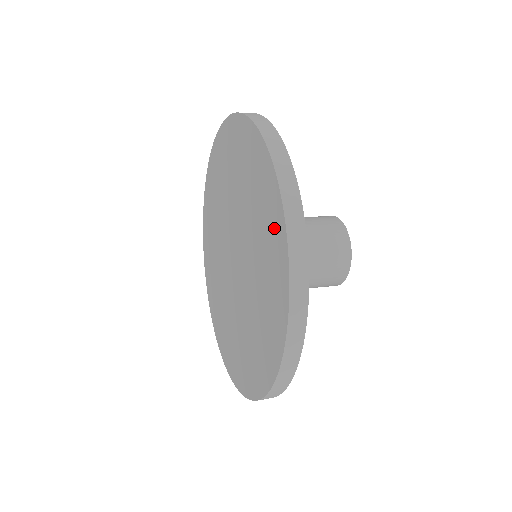
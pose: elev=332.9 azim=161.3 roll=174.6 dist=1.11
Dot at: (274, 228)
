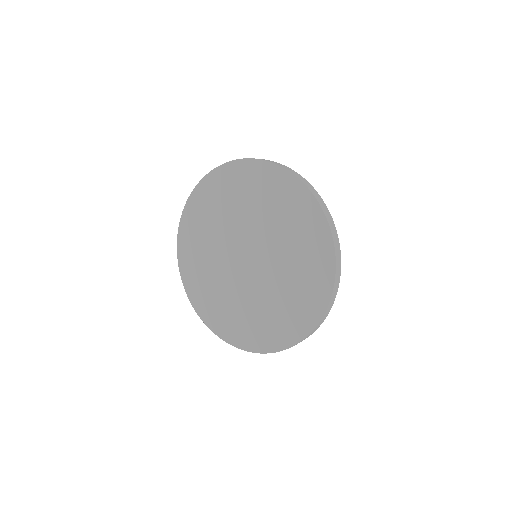
Dot at: (320, 268)
